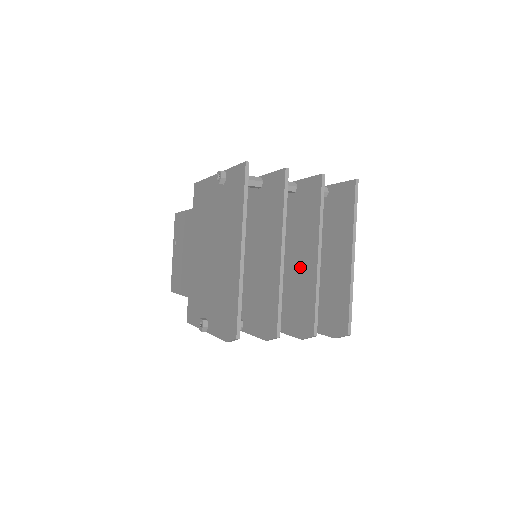
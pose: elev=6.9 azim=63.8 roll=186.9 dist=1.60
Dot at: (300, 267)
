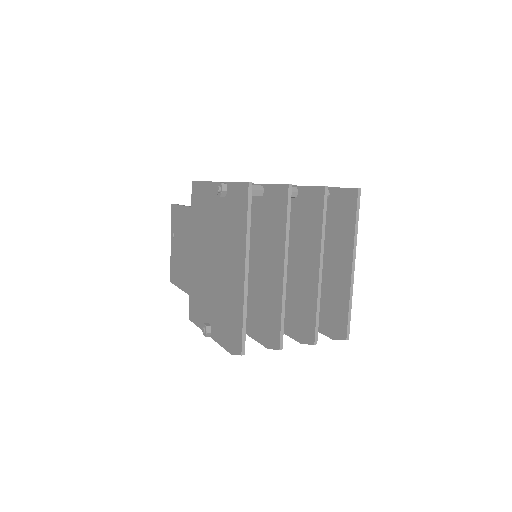
Dot at: (301, 275)
